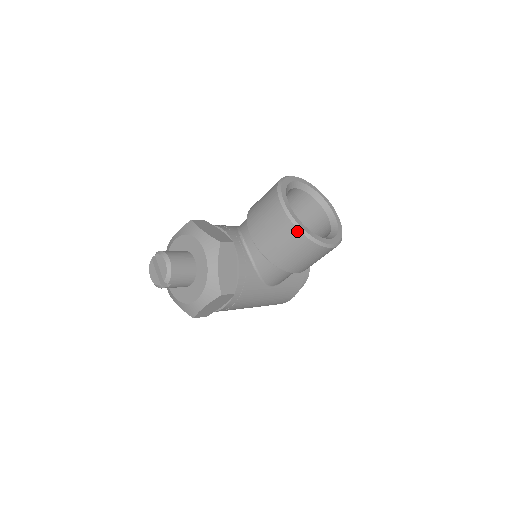
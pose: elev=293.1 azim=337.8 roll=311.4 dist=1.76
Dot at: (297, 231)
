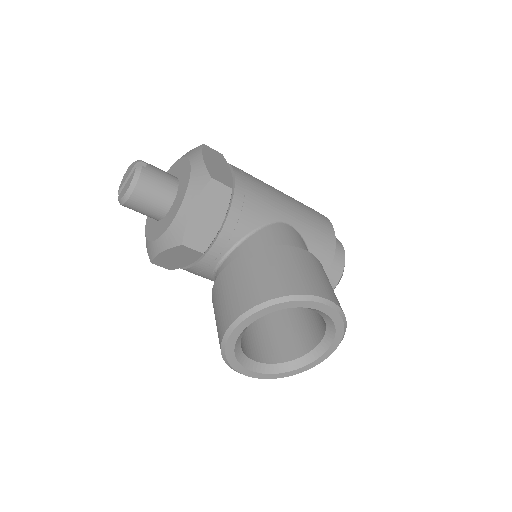
Dot at: (220, 346)
